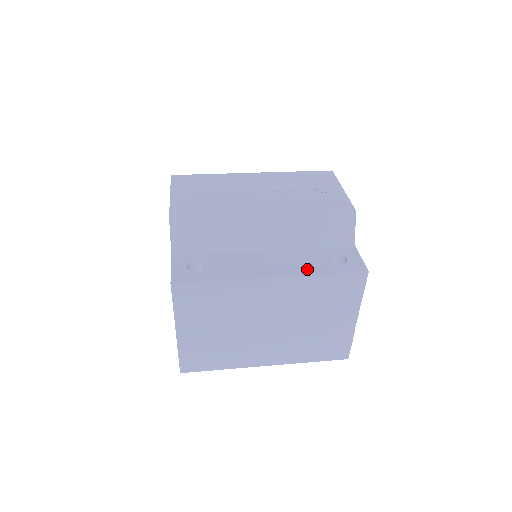
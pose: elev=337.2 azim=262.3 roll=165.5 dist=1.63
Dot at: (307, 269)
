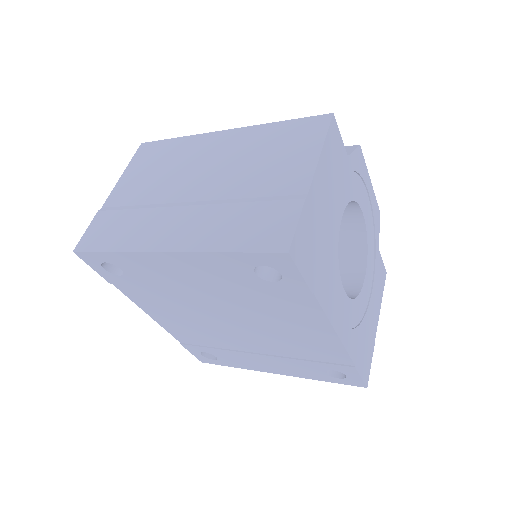
Dot at: occluded
